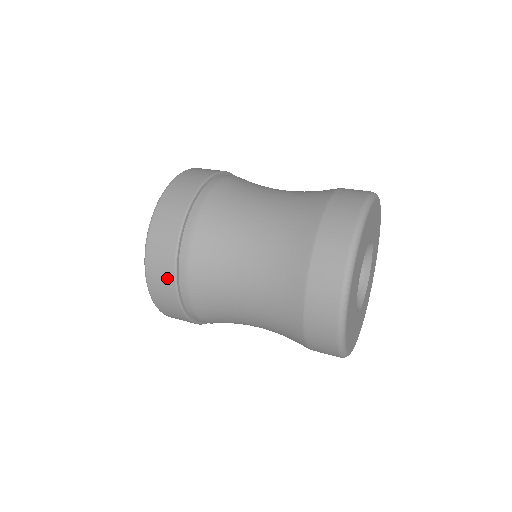
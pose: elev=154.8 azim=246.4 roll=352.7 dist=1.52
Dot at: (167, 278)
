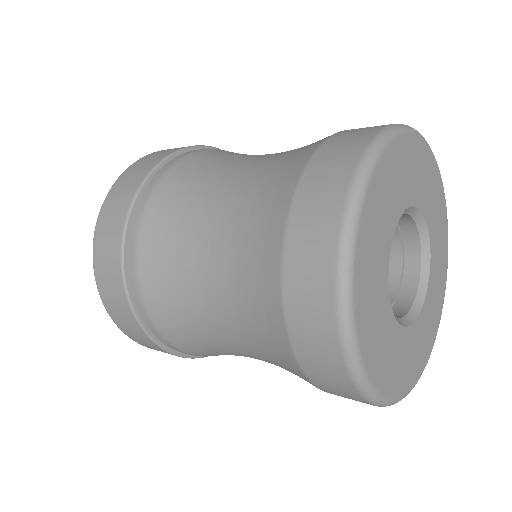
Dot at: (117, 289)
